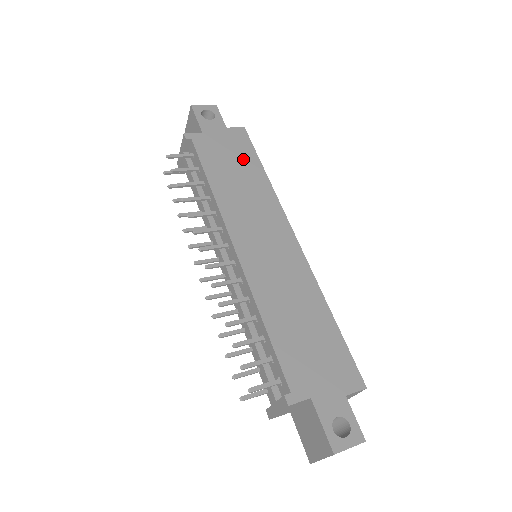
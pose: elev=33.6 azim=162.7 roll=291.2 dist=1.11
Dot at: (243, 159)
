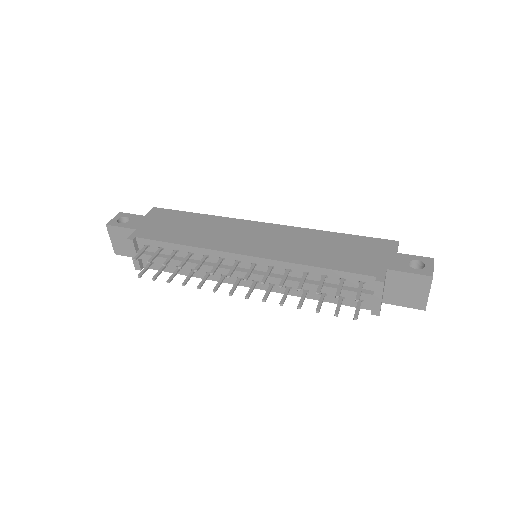
Dot at: (179, 219)
